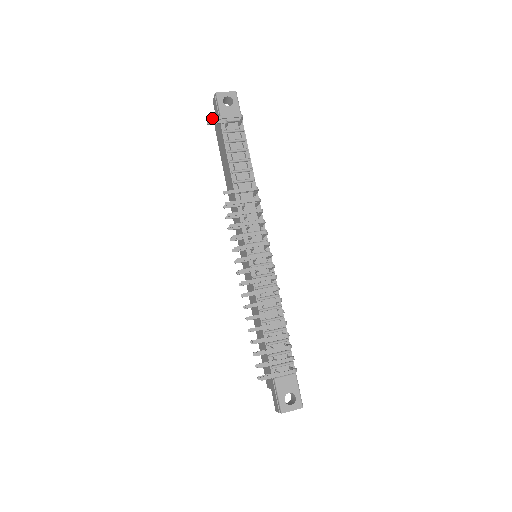
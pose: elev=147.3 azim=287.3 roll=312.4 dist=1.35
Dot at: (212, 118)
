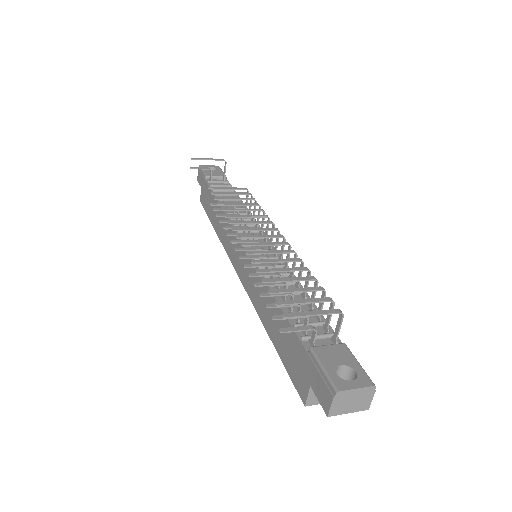
Dot at: (195, 158)
